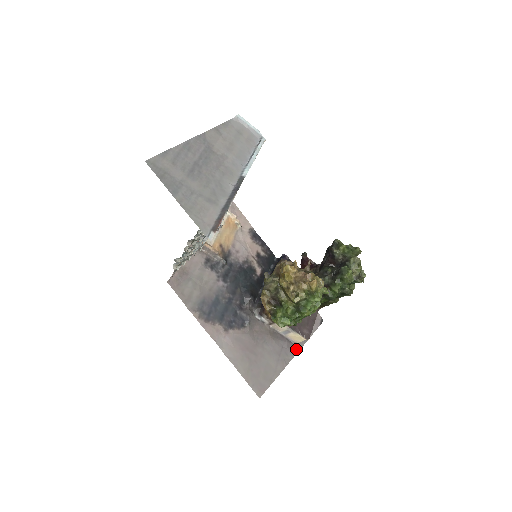
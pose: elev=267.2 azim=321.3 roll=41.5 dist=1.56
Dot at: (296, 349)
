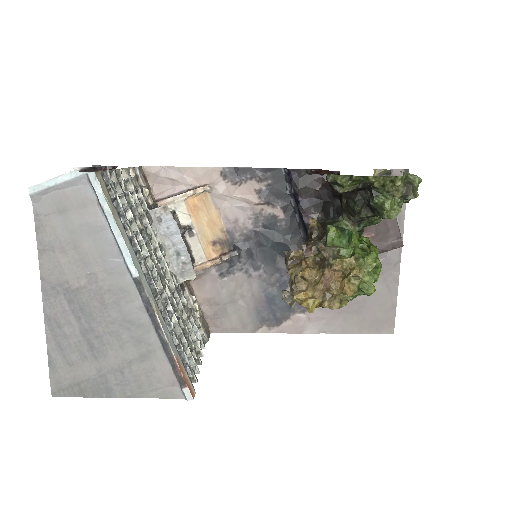
Dot at: occluded
